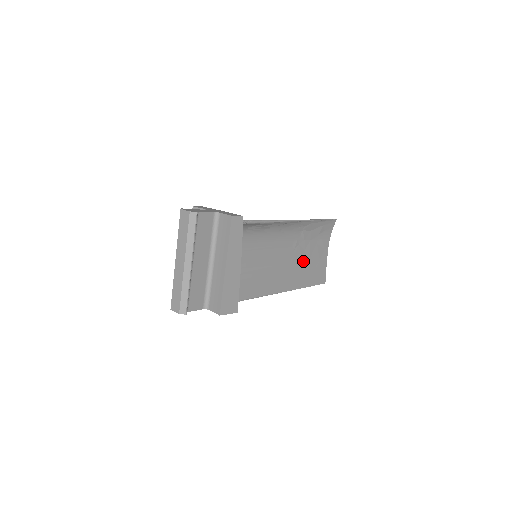
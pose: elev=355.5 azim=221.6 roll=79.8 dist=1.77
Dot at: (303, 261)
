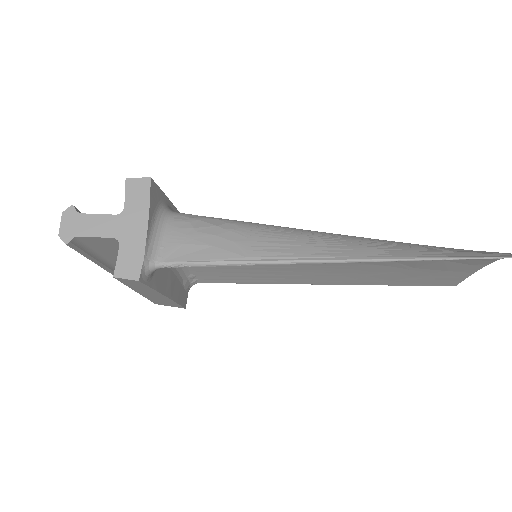
Dot at: (391, 268)
